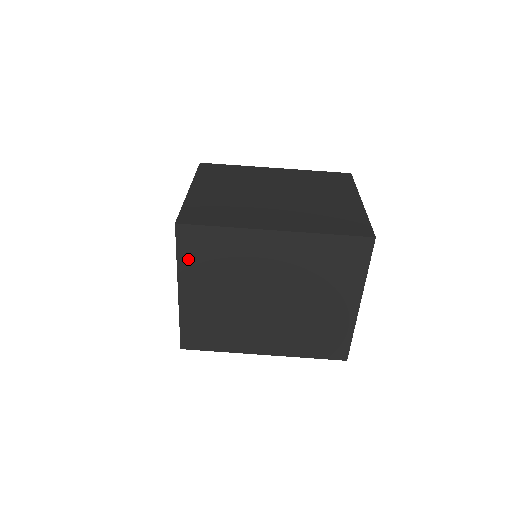
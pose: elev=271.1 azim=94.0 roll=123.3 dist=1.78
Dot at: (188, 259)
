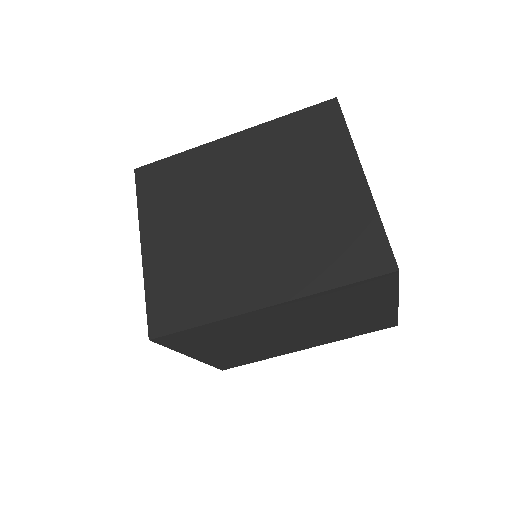
Dot at: (184, 346)
